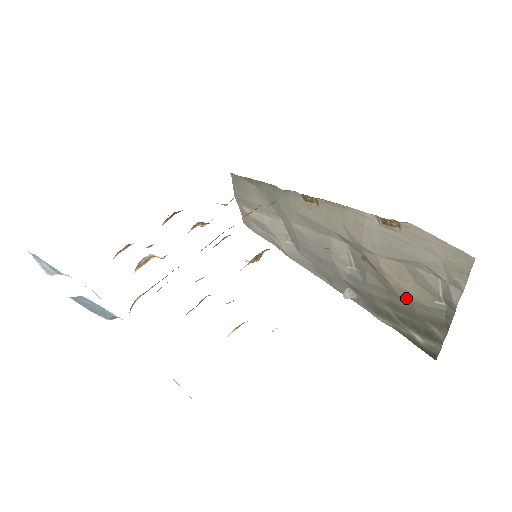
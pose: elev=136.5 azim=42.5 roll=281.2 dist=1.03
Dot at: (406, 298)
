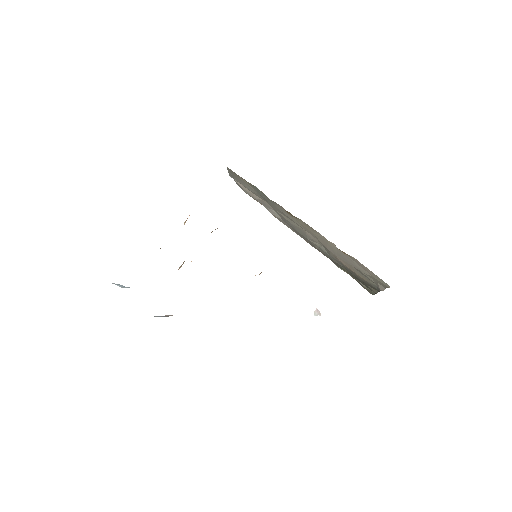
Dot at: (354, 273)
